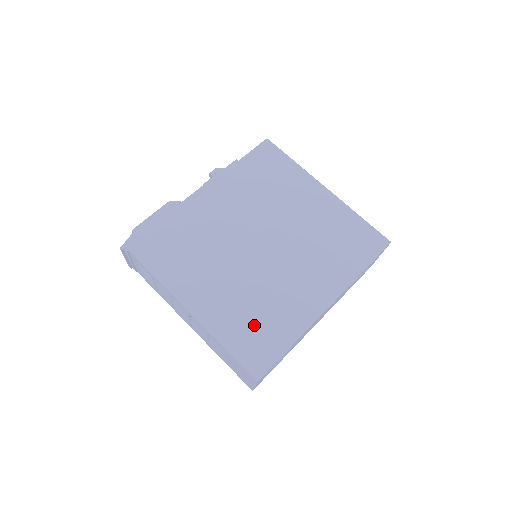
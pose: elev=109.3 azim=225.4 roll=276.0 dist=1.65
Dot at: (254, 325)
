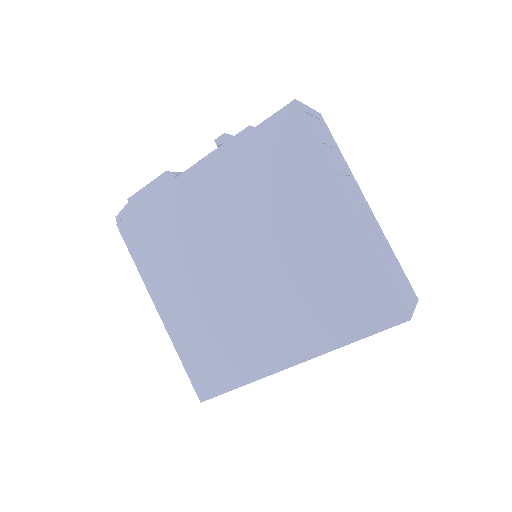
Dot at: (211, 351)
